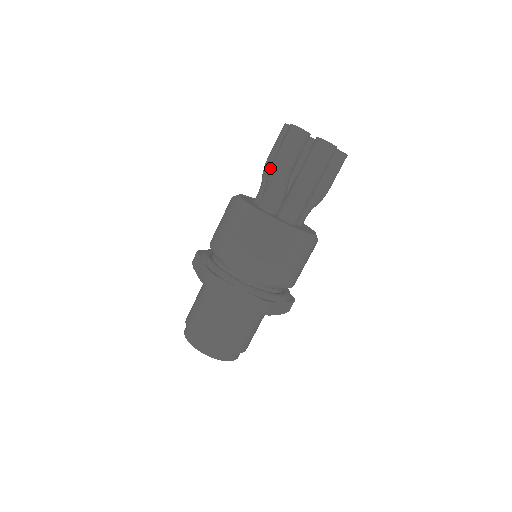
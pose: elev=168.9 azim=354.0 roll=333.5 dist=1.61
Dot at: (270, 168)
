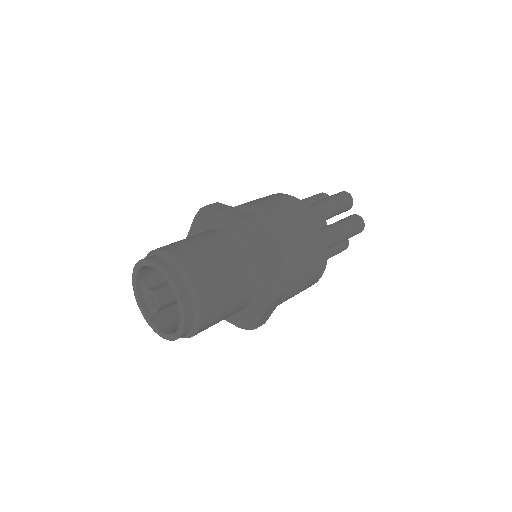
Dot at: (321, 201)
